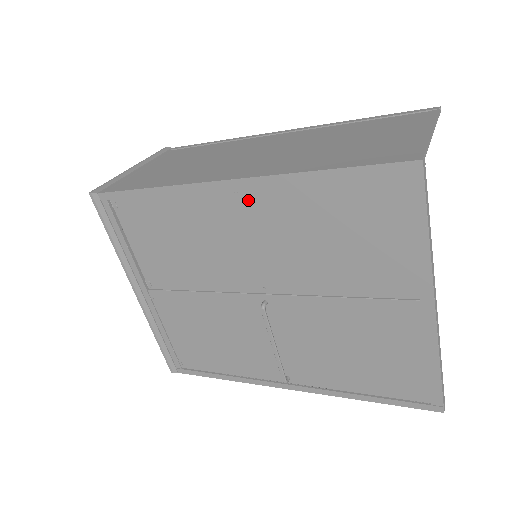
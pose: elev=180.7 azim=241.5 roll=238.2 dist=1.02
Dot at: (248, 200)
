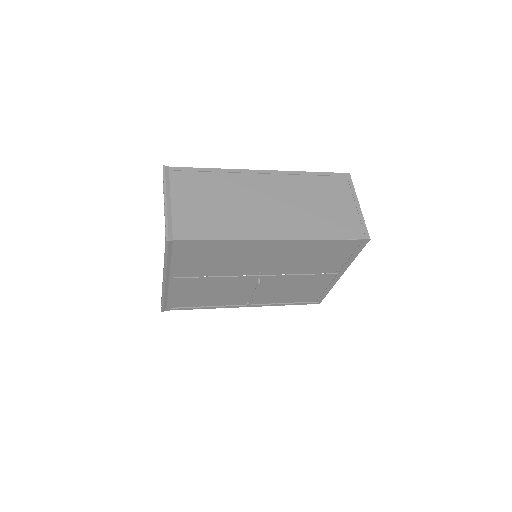
Dot at: (279, 244)
